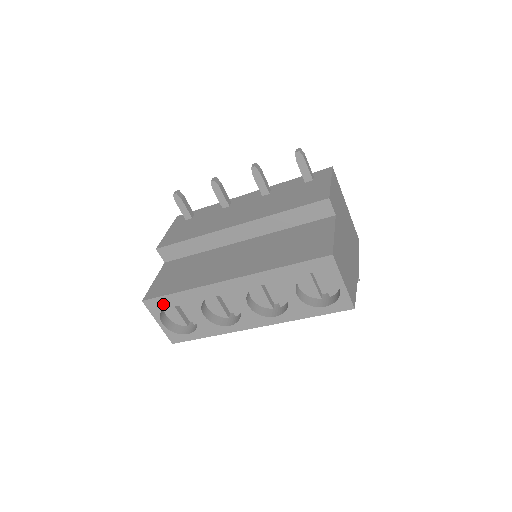
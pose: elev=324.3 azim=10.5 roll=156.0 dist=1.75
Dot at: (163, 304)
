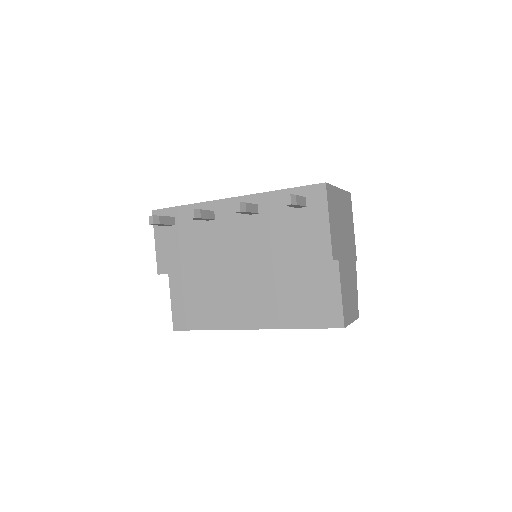
Dot at: occluded
